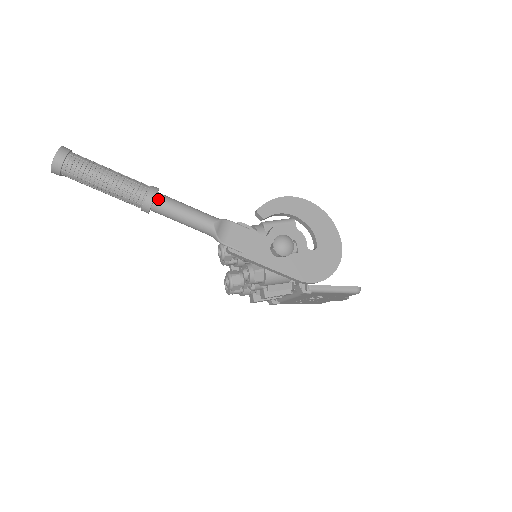
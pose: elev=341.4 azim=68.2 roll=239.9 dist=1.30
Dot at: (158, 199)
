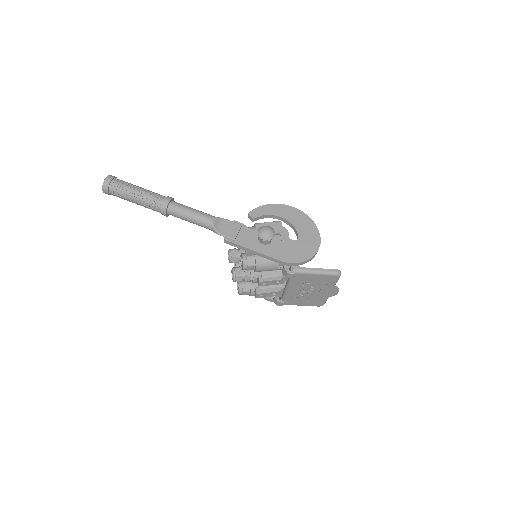
Dot at: (172, 204)
